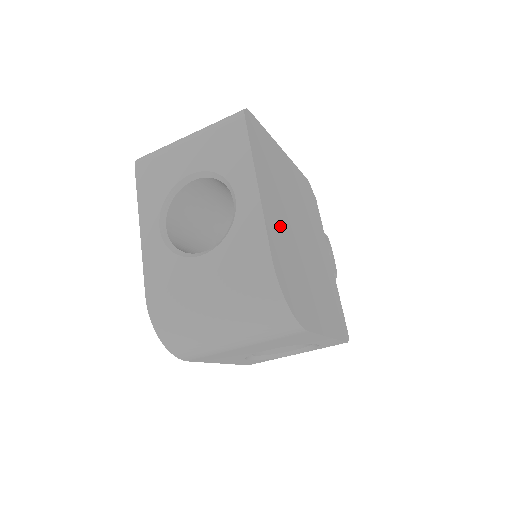
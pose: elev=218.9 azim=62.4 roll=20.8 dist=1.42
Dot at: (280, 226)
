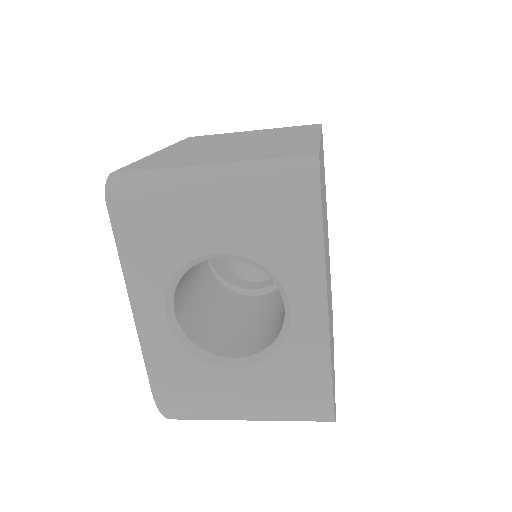
Dot at: (329, 313)
